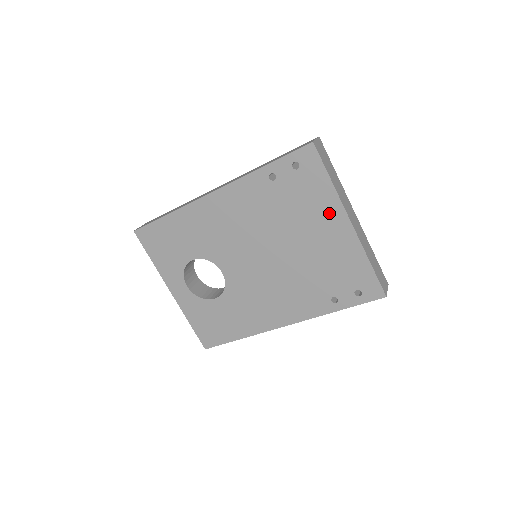
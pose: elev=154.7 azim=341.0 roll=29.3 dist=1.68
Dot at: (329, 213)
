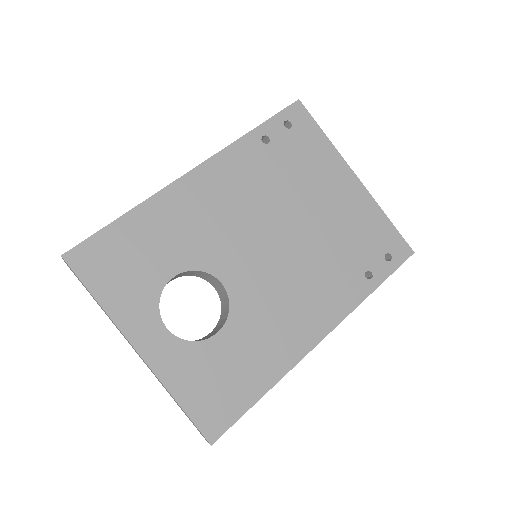
Dot at: (333, 170)
